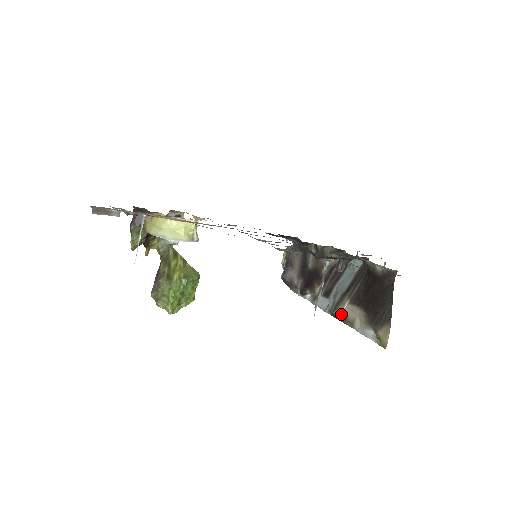
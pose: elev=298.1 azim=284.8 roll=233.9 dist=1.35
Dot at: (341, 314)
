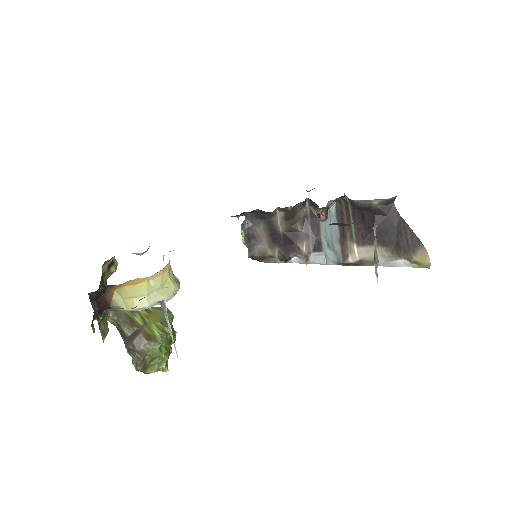
Dot at: (356, 260)
